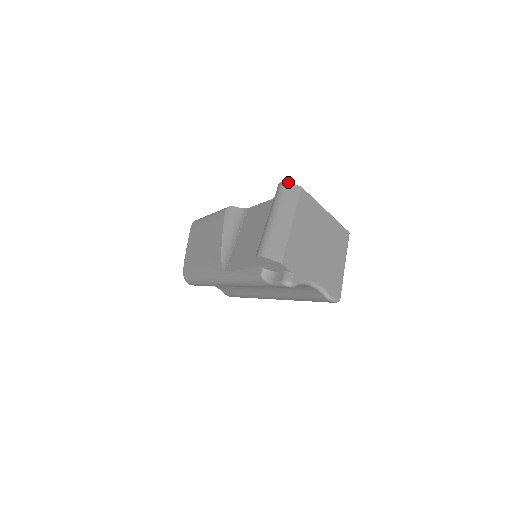
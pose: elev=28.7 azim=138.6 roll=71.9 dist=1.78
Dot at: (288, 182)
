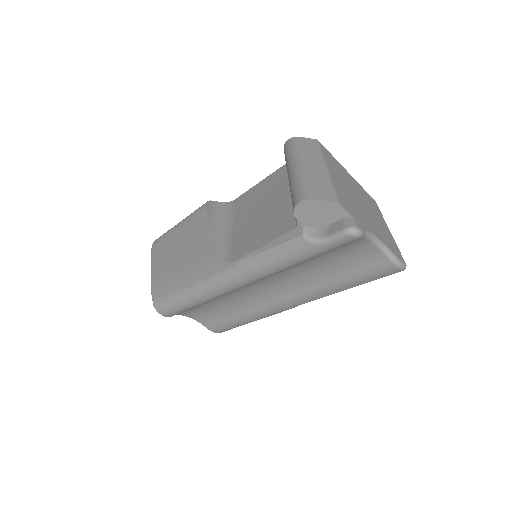
Dot at: occluded
